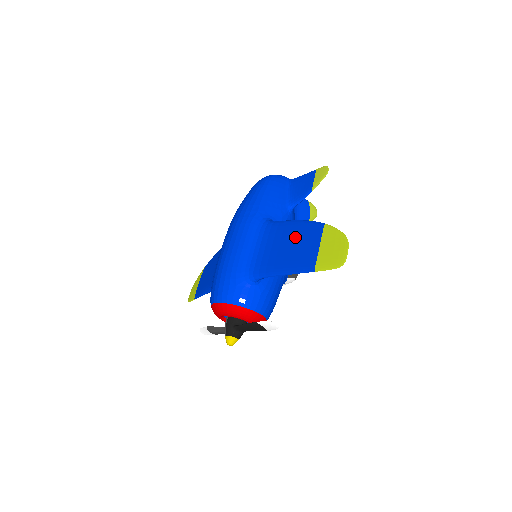
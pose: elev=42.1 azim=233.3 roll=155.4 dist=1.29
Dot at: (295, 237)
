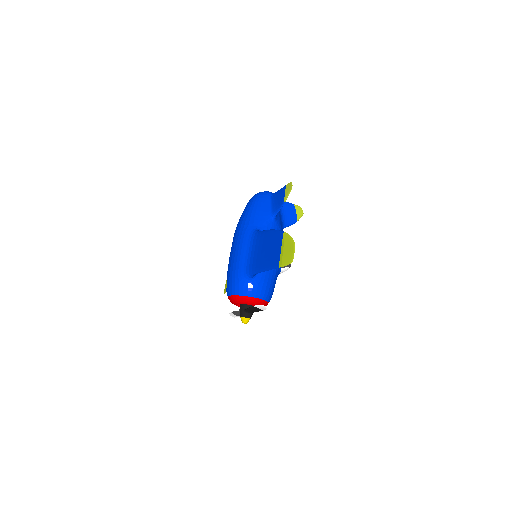
Dot at: (269, 243)
